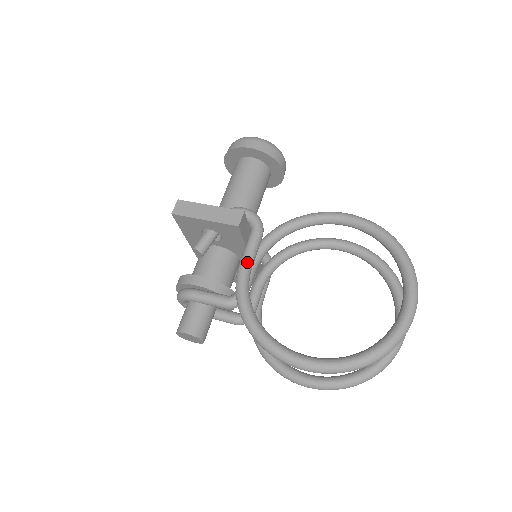
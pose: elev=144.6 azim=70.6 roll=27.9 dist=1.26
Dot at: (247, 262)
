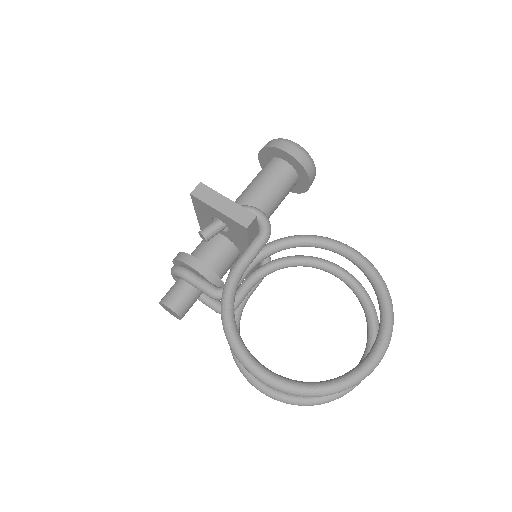
Dot at: (244, 263)
